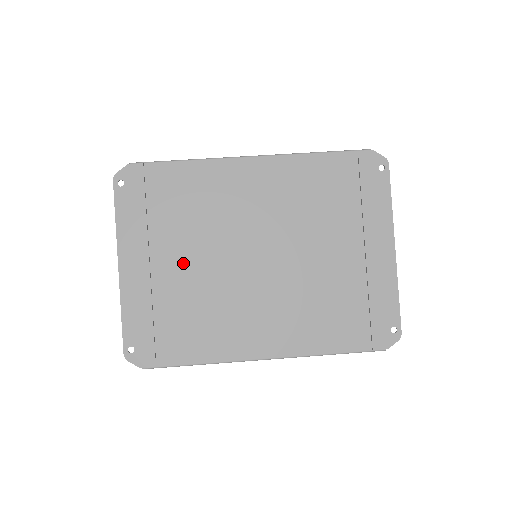
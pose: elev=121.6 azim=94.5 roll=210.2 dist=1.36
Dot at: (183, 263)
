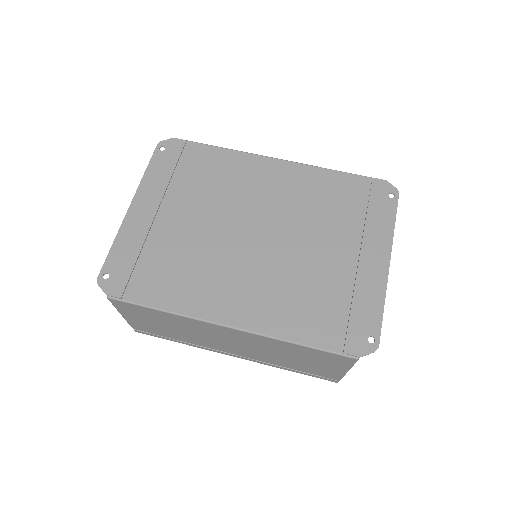
Dot at: (186, 220)
